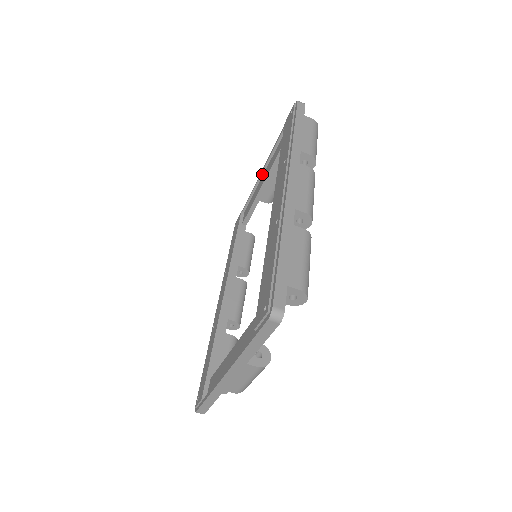
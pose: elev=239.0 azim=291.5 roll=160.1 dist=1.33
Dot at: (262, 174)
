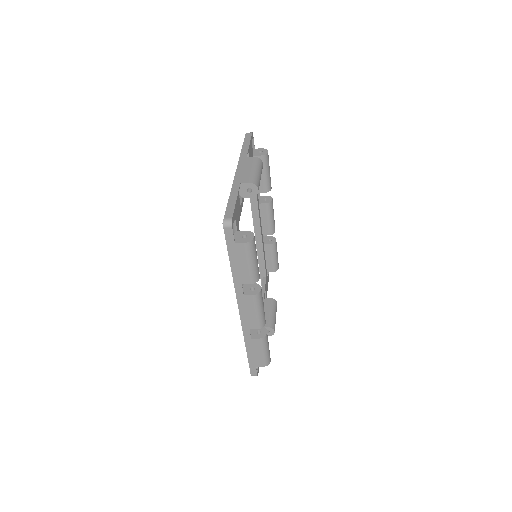
Dot at: occluded
